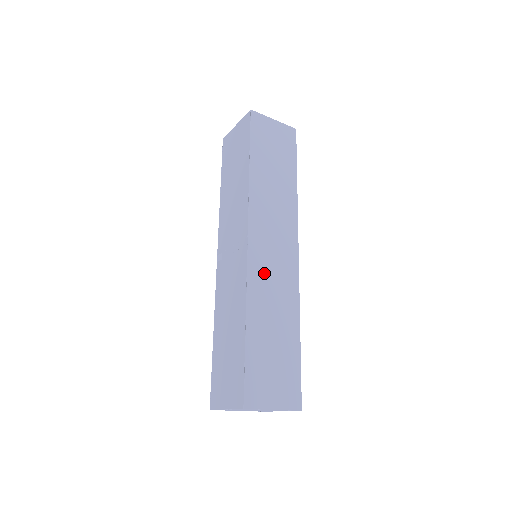
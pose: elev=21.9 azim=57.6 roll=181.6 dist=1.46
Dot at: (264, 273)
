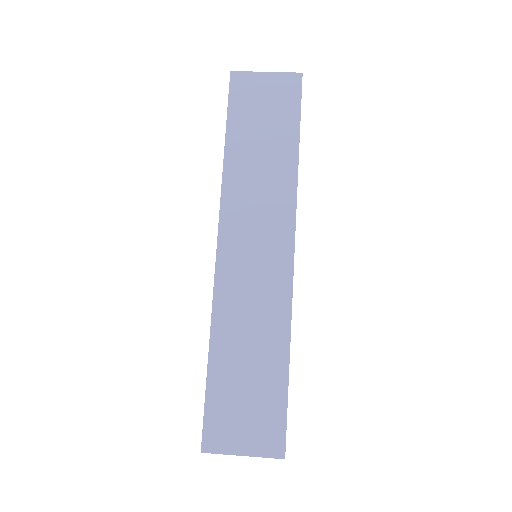
Dot at: (238, 285)
